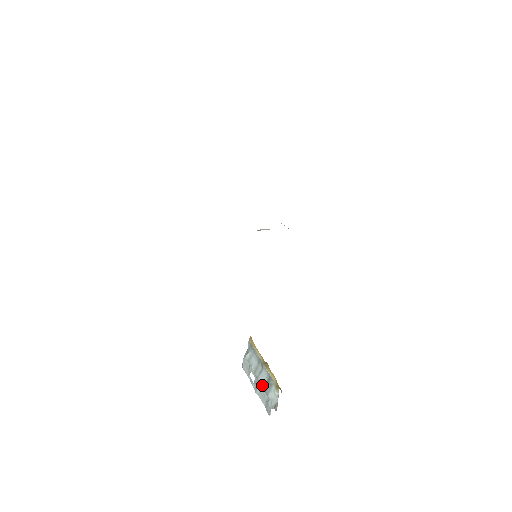
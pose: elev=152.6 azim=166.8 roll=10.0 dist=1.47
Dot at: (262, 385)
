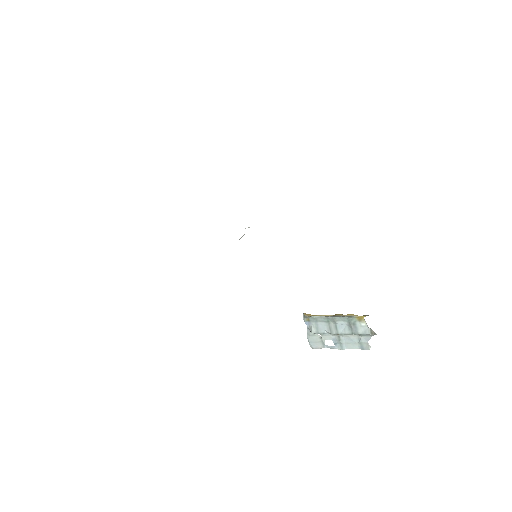
Dot at: (346, 333)
